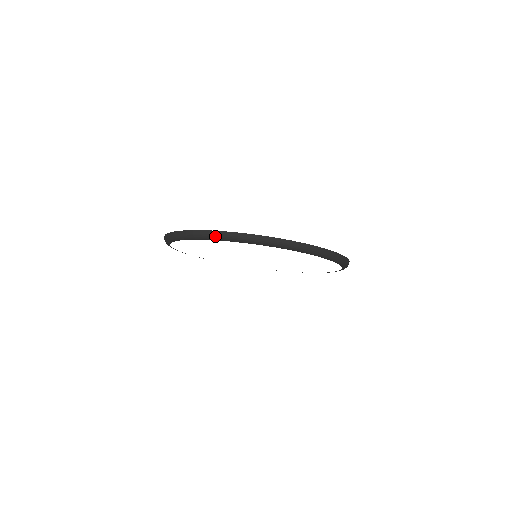
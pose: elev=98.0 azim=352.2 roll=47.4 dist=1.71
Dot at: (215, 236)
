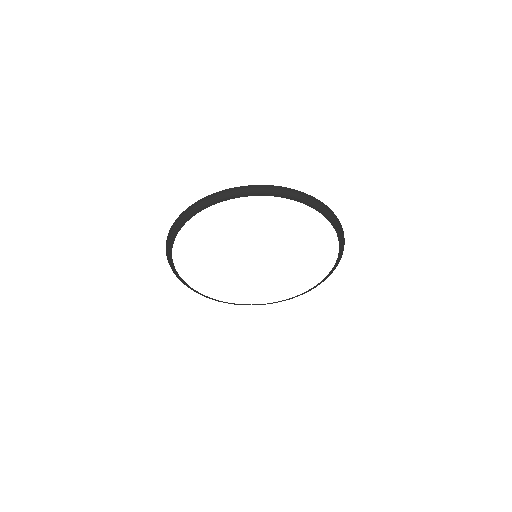
Dot at: (287, 192)
